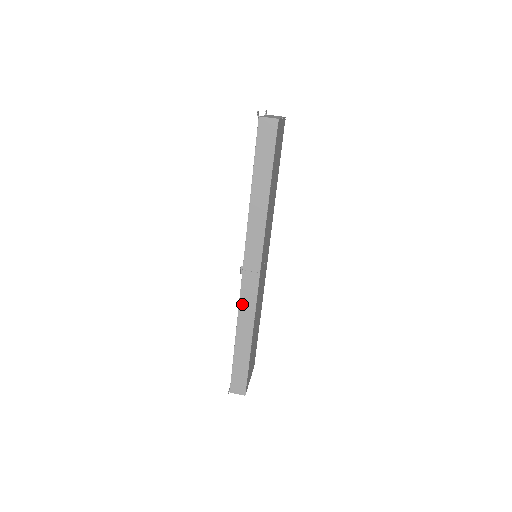
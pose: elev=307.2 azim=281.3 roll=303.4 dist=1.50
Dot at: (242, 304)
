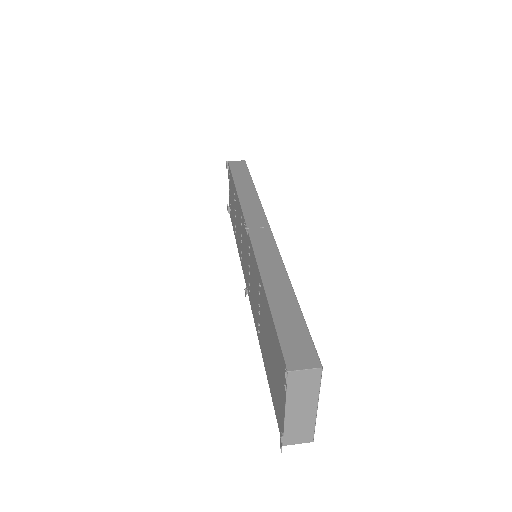
Dot at: (259, 254)
